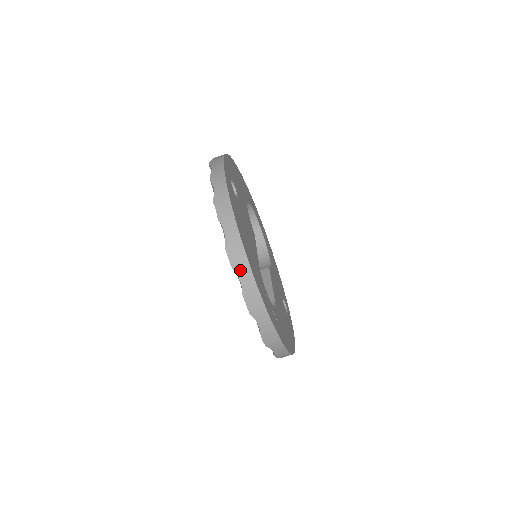
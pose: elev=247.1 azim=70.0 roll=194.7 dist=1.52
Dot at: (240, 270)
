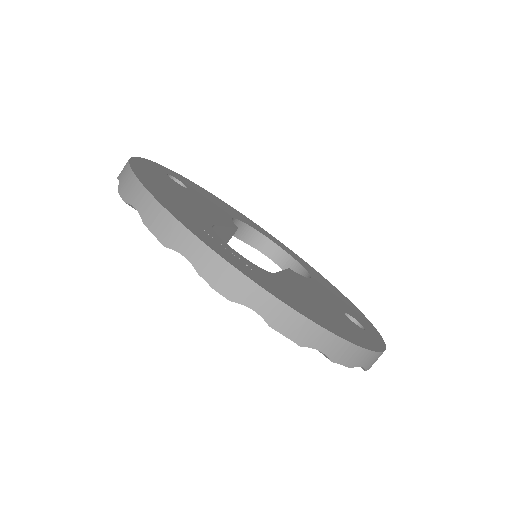
Dot at: (133, 197)
